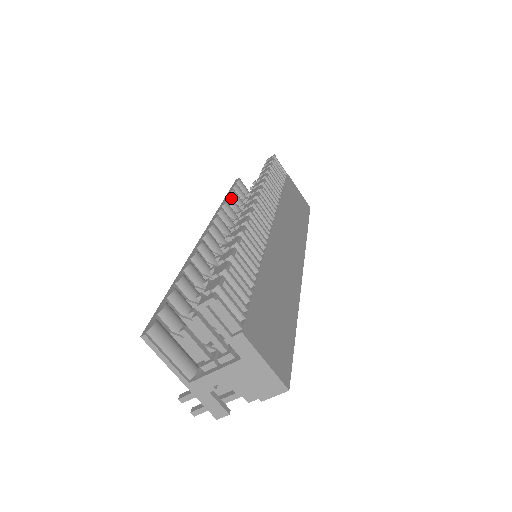
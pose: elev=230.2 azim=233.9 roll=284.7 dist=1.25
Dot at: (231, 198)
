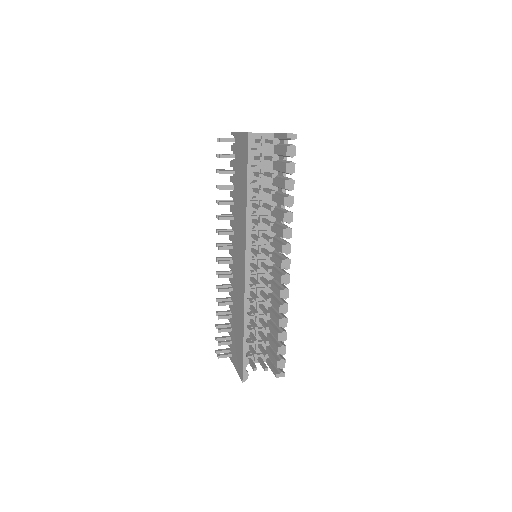
Dot at: occluded
